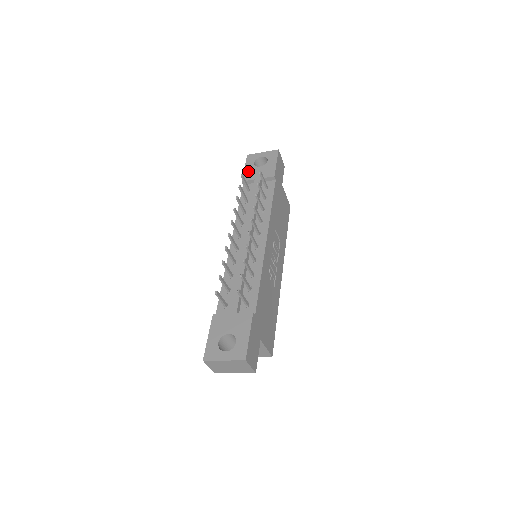
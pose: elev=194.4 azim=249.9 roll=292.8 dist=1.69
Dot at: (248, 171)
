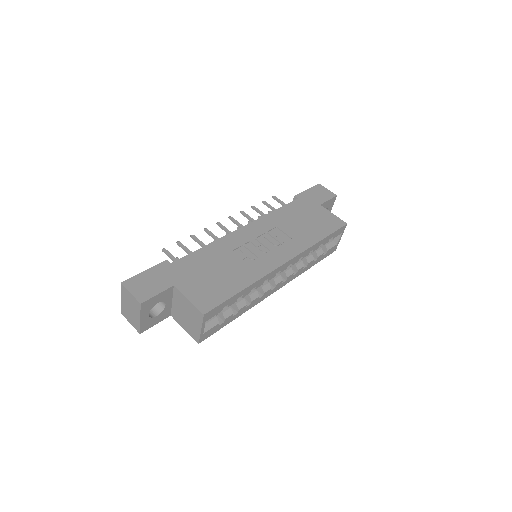
Dot at: occluded
